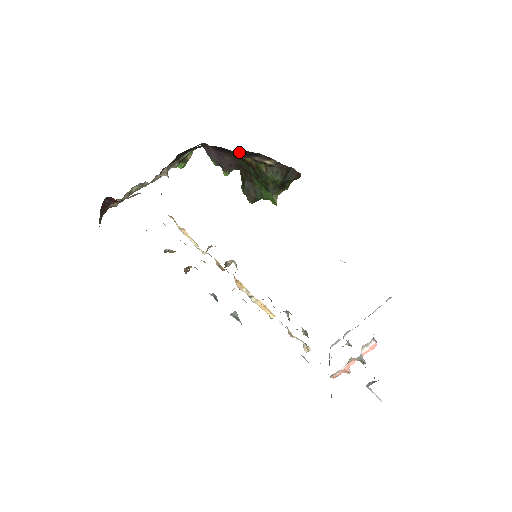
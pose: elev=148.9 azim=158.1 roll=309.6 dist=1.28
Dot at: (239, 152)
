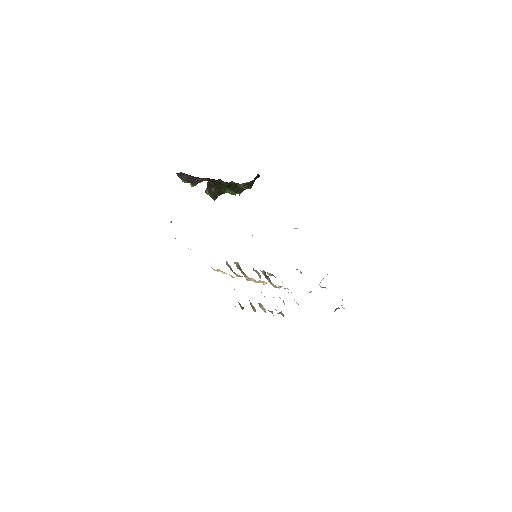
Dot at: occluded
